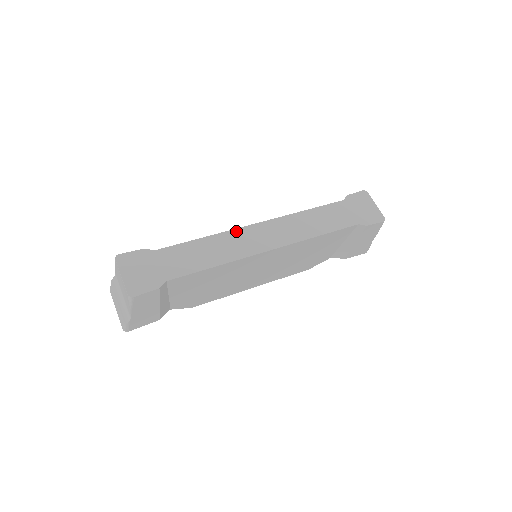
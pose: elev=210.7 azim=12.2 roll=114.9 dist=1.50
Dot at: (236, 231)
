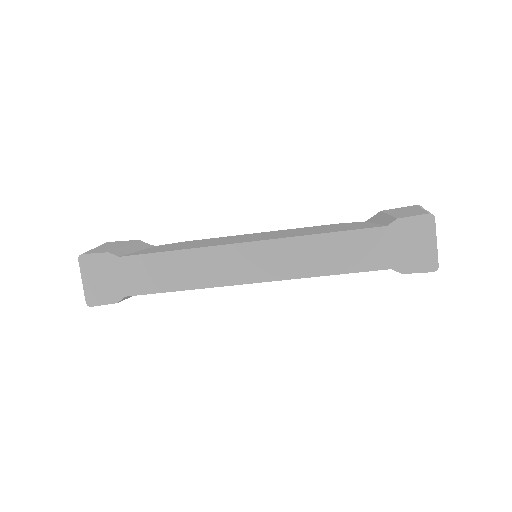
Dot at: (217, 249)
